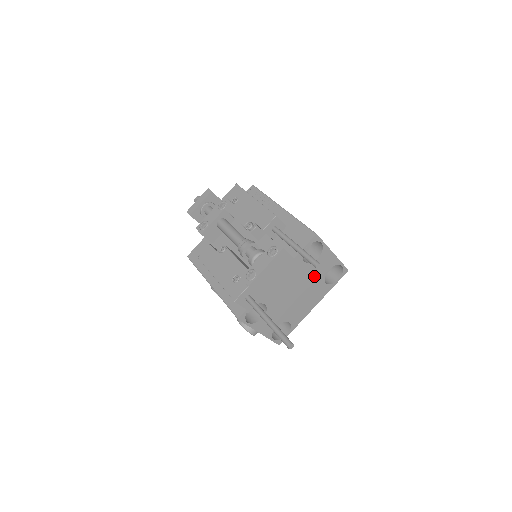
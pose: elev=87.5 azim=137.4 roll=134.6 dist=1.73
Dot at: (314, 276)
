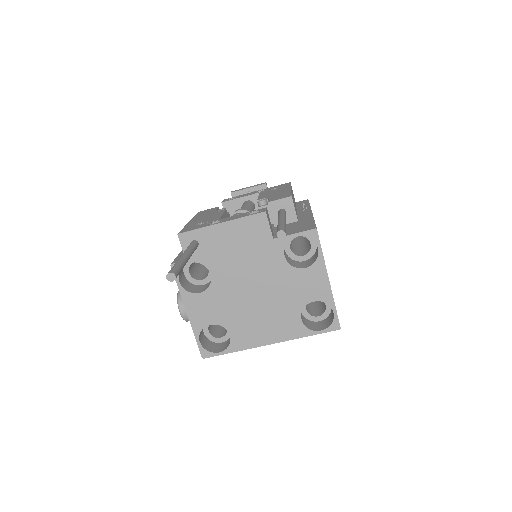
Dot at: (290, 292)
